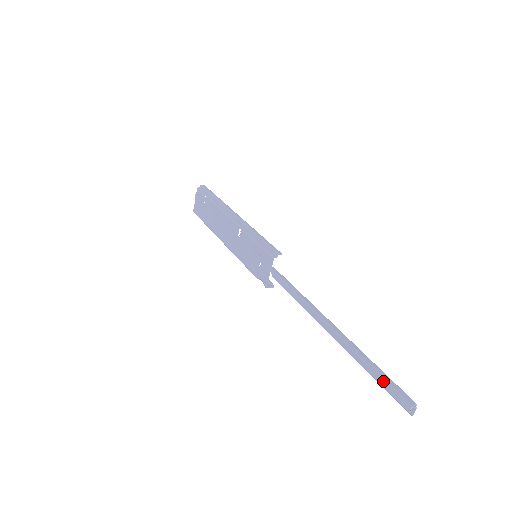
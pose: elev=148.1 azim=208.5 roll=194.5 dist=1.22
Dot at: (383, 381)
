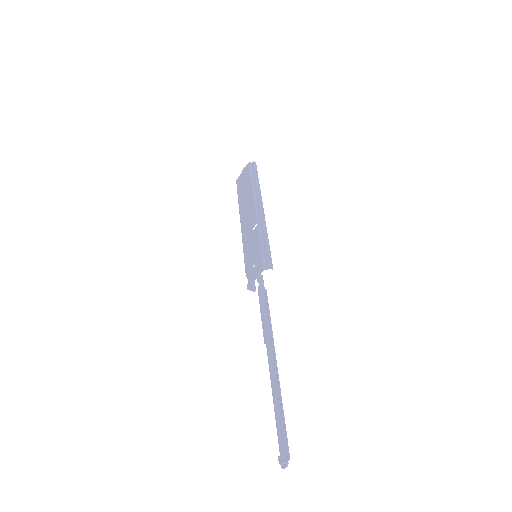
Dot at: (277, 429)
